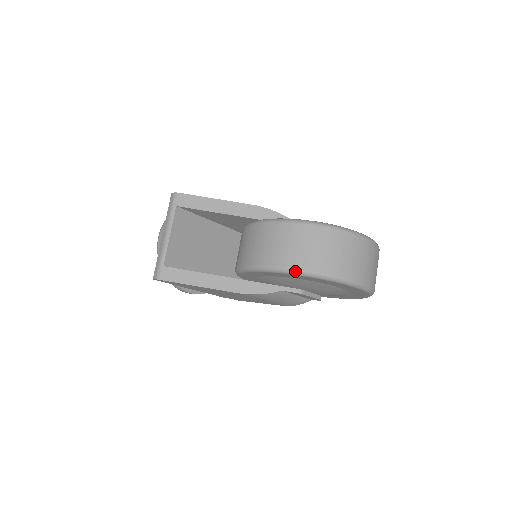
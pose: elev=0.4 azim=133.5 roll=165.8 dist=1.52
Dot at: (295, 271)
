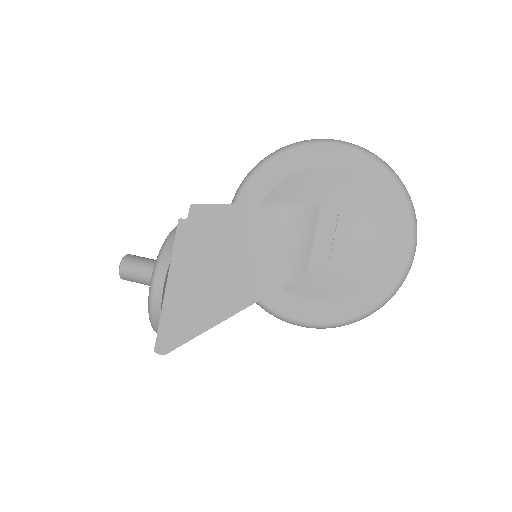
Dot at: occluded
